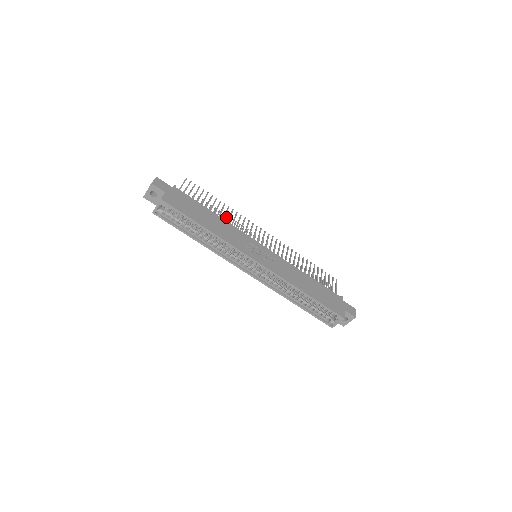
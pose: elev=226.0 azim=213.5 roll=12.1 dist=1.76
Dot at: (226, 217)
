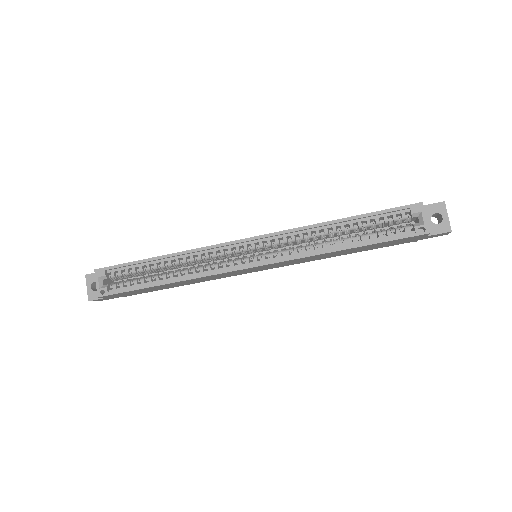
Dot at: occluded
